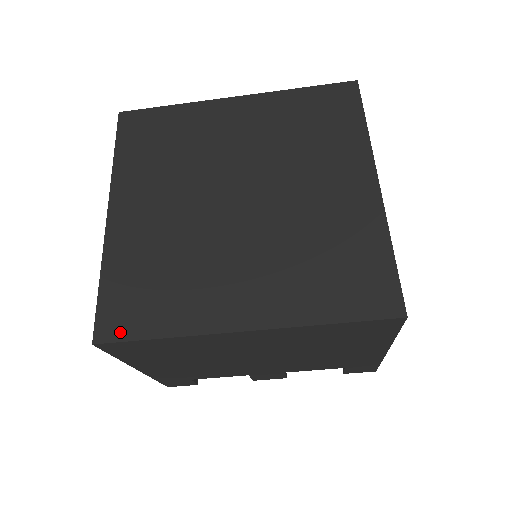
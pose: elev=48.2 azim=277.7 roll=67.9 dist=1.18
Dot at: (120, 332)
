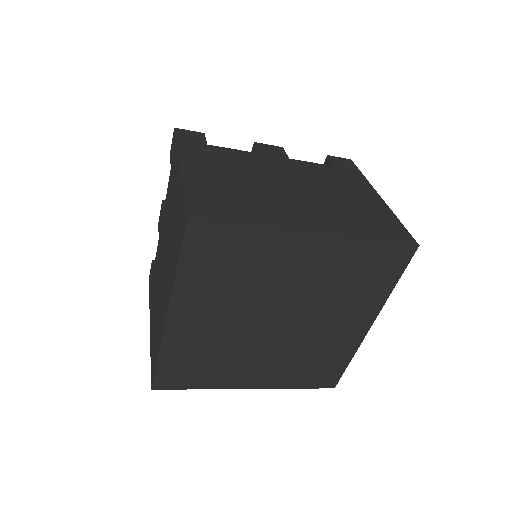
Dot at: (171, 386)
